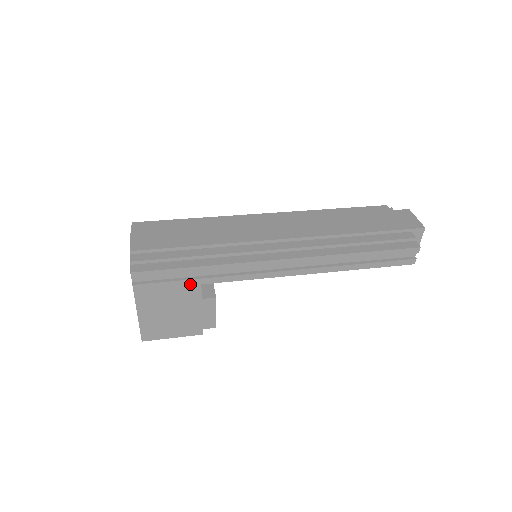
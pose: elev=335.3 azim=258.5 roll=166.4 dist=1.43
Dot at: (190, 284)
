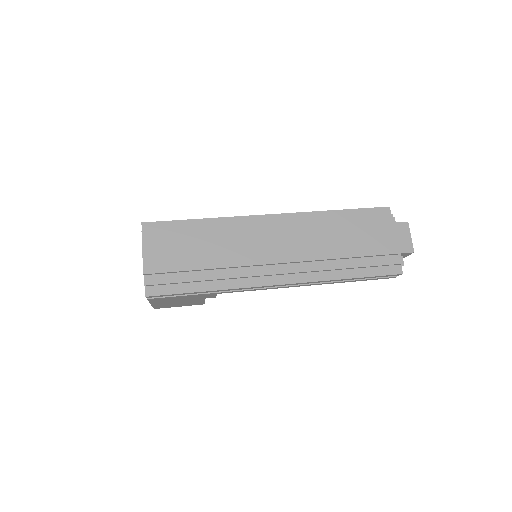
Dot at: (196, 295)
